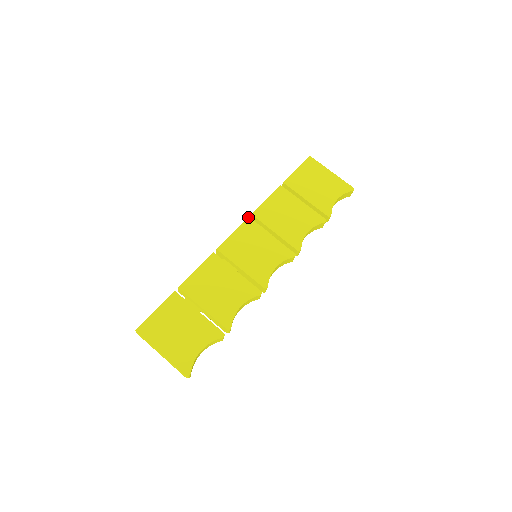
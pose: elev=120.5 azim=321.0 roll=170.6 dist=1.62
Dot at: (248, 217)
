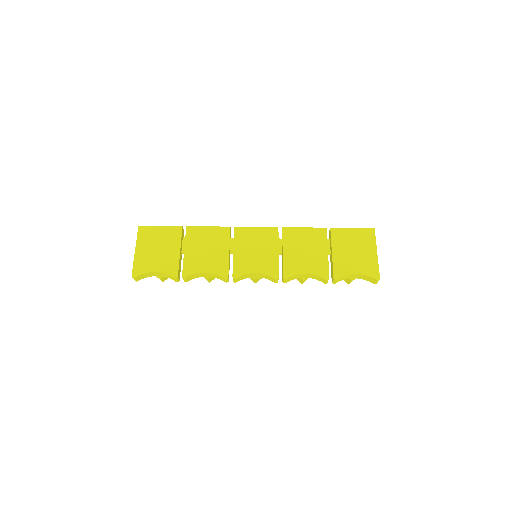
Dot at: occluded
